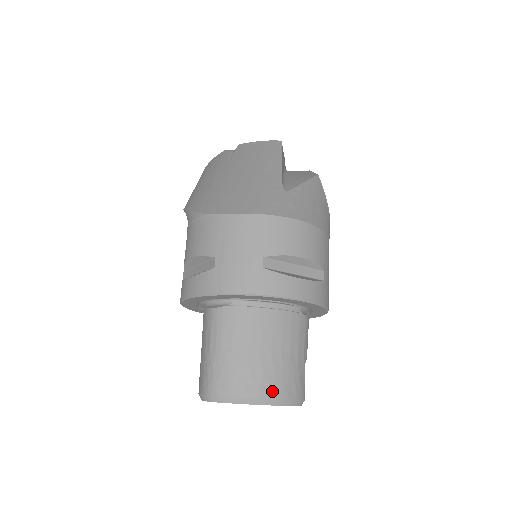
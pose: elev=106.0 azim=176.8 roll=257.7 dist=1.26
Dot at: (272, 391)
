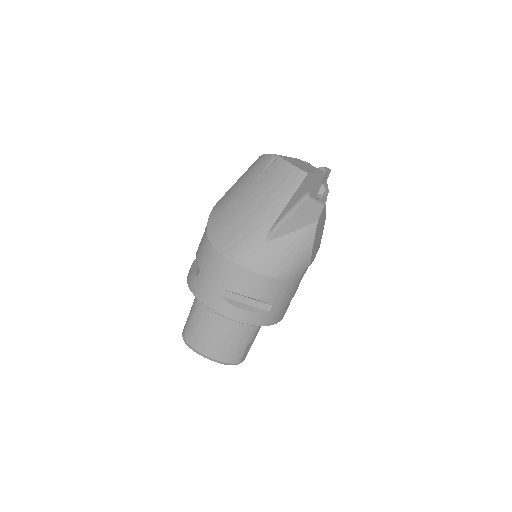
Dot at: (213, 355)
